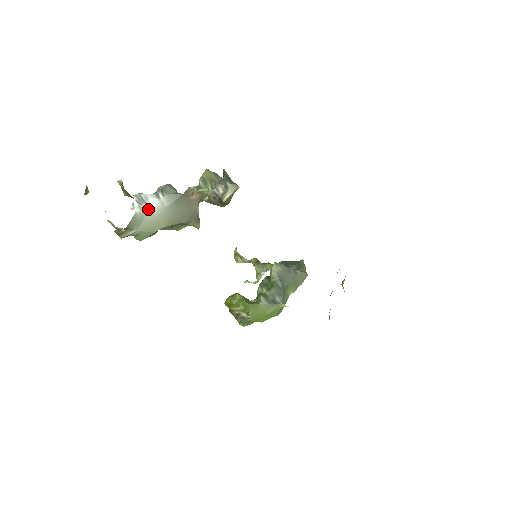
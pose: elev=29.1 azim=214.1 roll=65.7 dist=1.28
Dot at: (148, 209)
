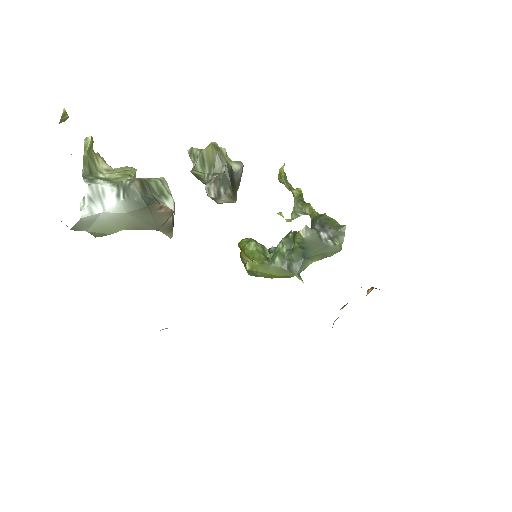
Dot at: (101, 211)
